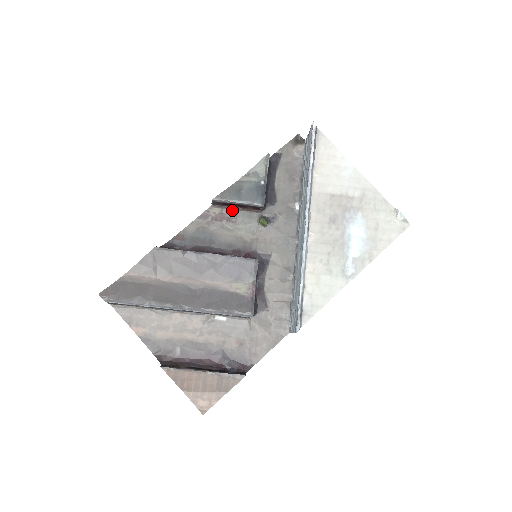
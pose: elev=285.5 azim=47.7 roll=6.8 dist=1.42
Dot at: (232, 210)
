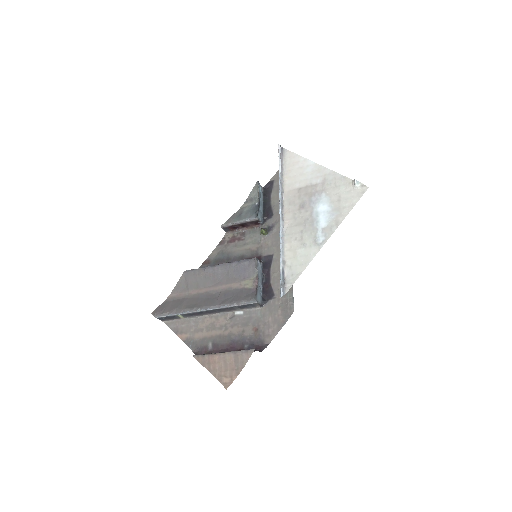
Dot at: (241, 232)
